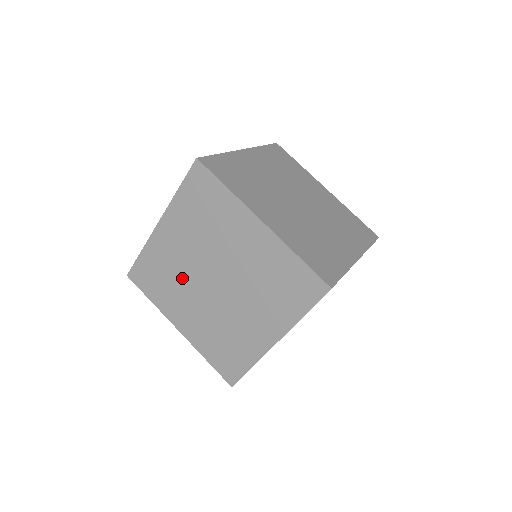
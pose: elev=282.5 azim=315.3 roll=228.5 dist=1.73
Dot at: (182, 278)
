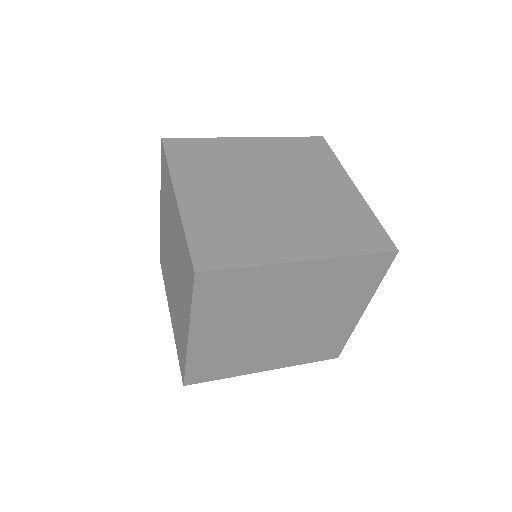
Dot at: (167, 261)
